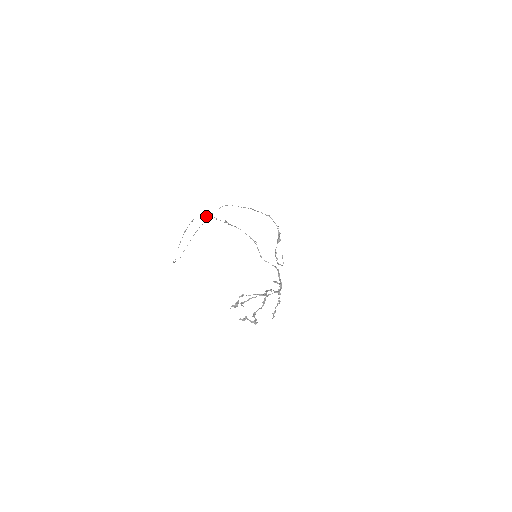
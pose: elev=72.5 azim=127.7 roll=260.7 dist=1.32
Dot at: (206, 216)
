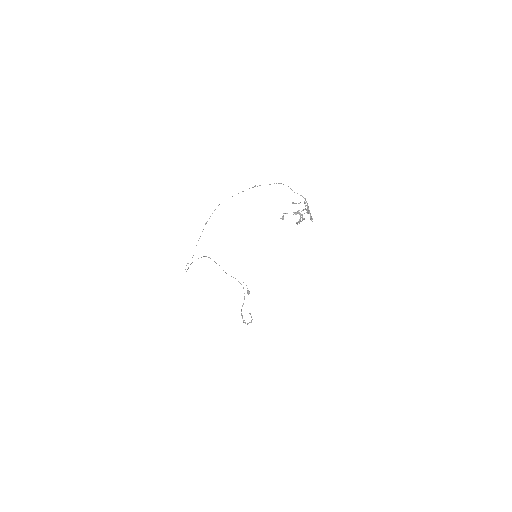
Dot at: (232, 196)
